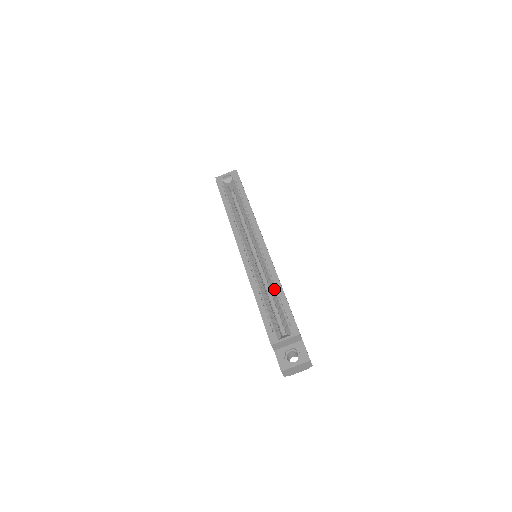
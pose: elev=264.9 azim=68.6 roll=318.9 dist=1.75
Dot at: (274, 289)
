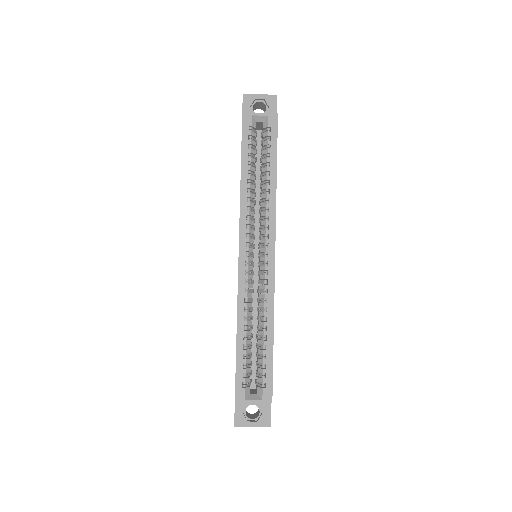
Dot at: (263, 331)
